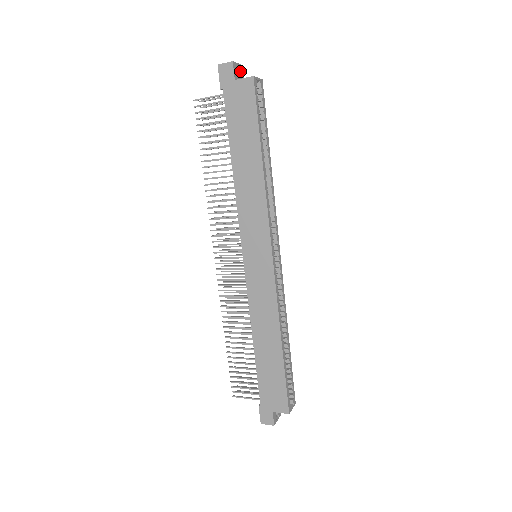
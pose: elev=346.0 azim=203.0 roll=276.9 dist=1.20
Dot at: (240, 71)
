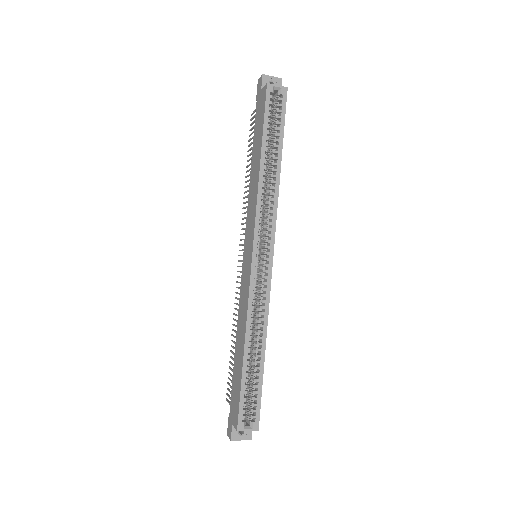
Dot at: (276, 83)
